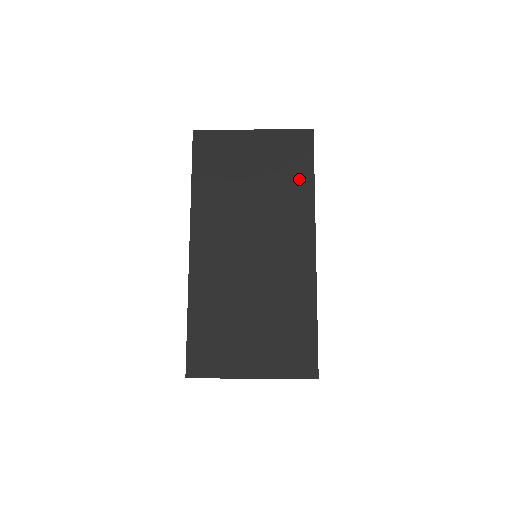
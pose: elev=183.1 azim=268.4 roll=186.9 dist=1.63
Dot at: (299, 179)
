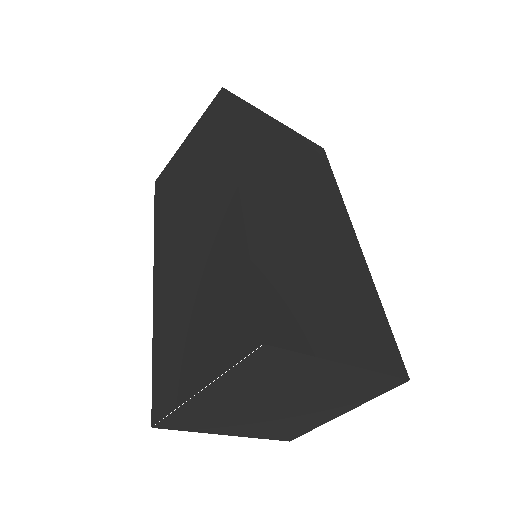
Dot at: (217, 137)
